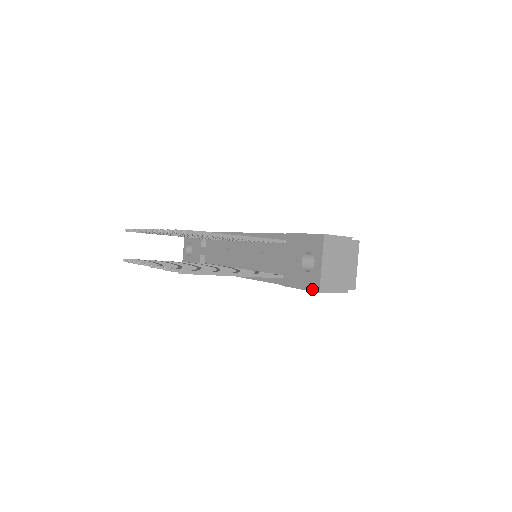
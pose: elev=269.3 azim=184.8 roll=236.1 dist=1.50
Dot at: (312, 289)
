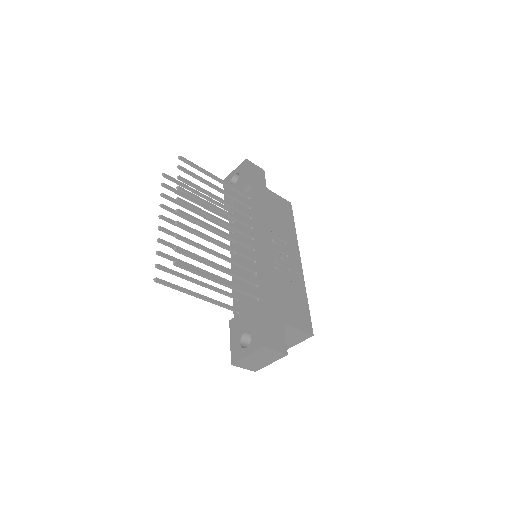
Dot at: (232, 356)
